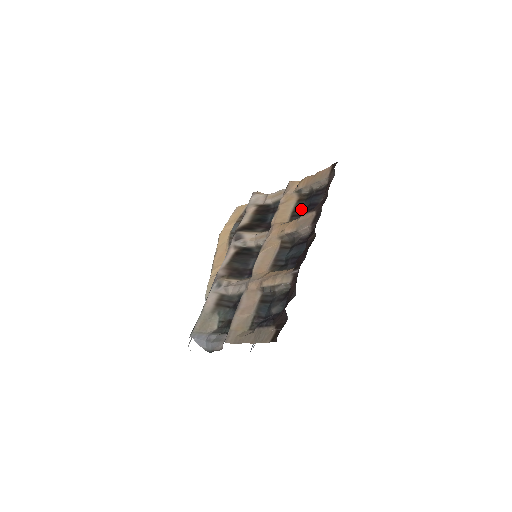
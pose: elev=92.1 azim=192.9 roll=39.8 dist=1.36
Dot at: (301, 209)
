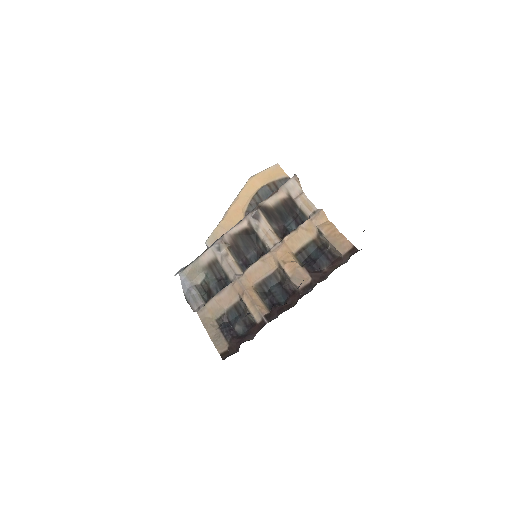
Dot at: (309, 253)
